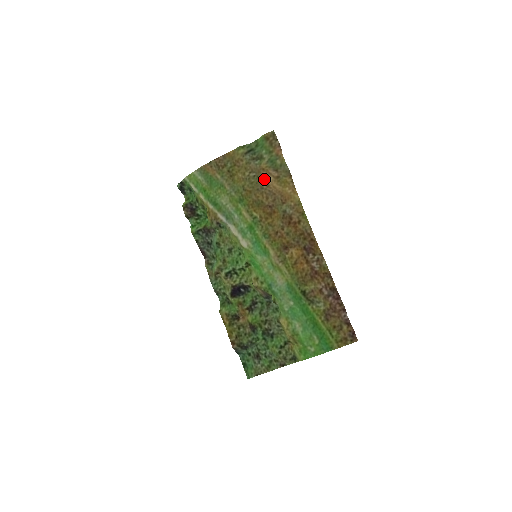
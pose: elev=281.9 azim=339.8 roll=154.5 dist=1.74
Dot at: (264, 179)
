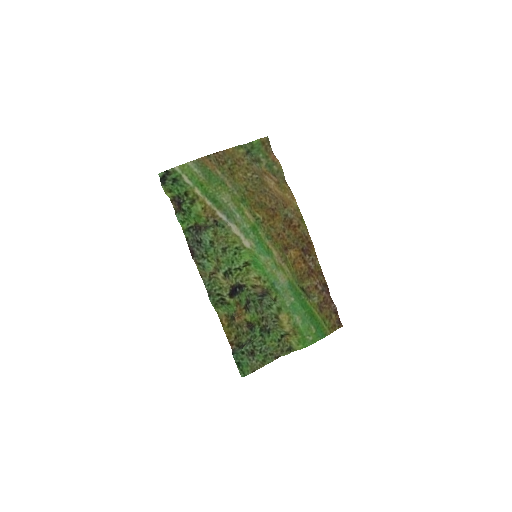
Dot at: (266, 182)
